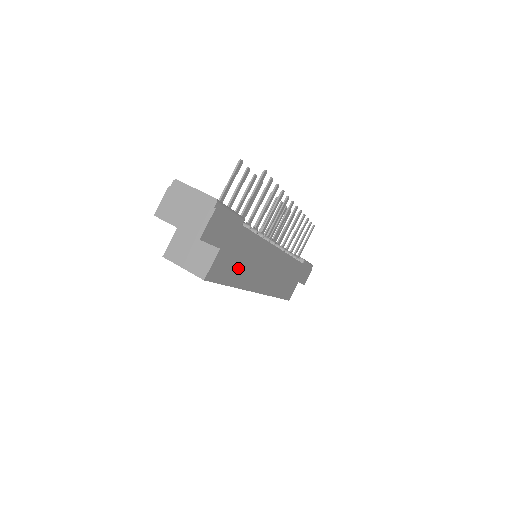
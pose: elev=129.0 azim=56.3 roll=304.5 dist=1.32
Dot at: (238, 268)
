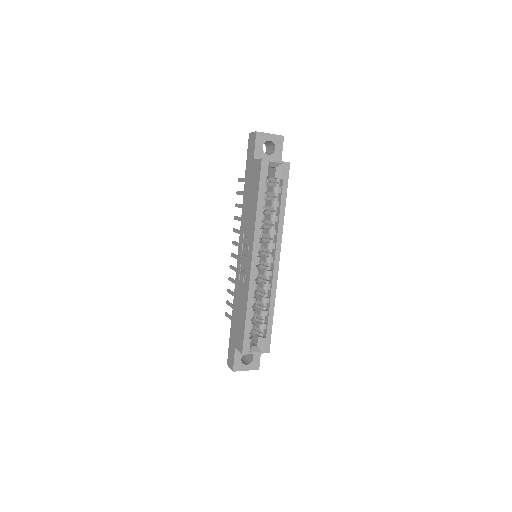
Dot at: occluded
